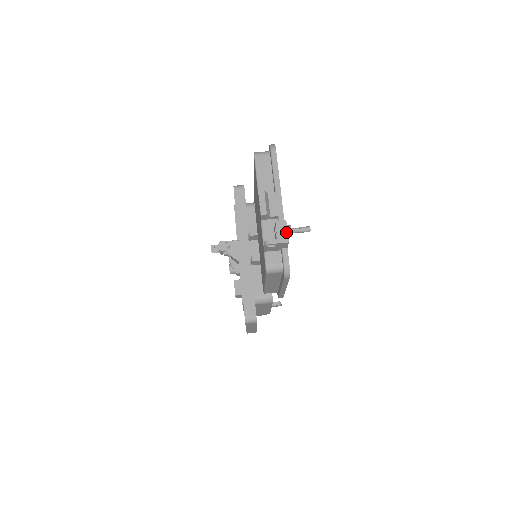
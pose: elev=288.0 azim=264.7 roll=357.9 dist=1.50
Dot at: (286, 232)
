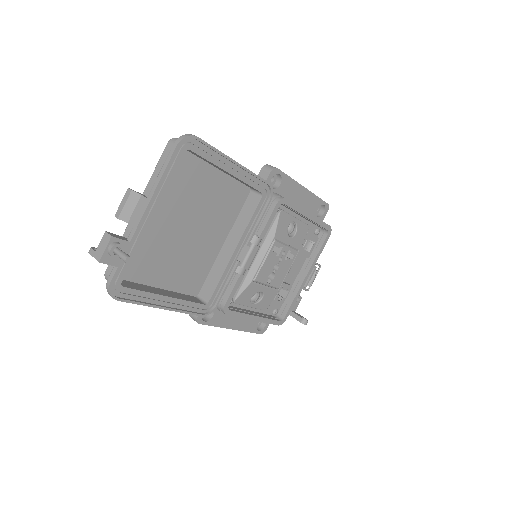
Dot at: (104, 249)
